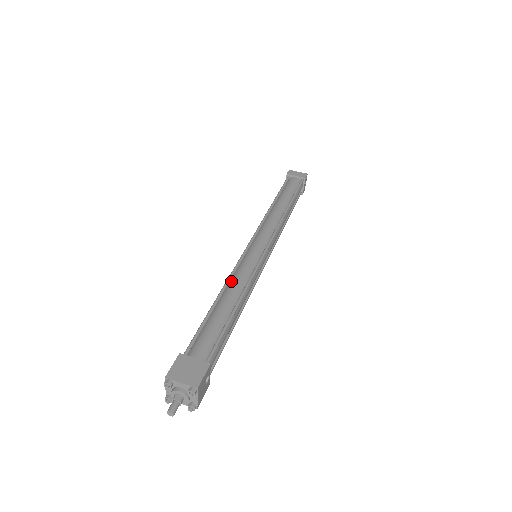
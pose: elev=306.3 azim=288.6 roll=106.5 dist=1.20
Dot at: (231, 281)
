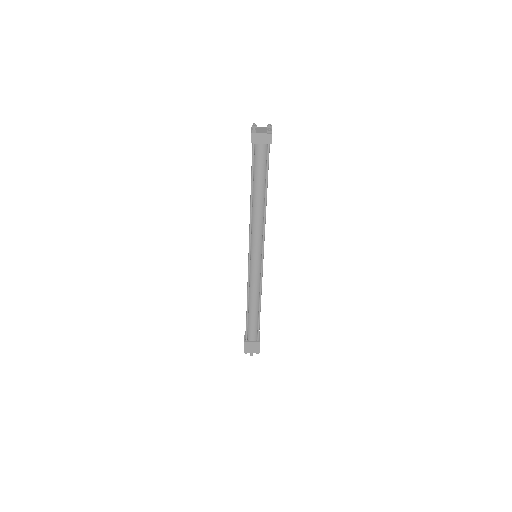
Dot at: (250, 291)
